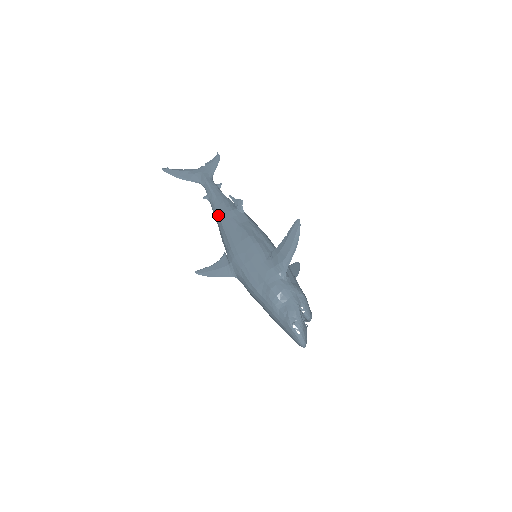
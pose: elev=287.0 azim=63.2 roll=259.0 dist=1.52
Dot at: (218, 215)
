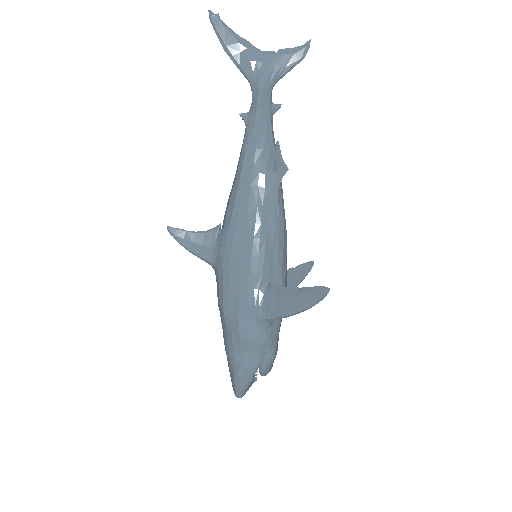
Dot at: (242, 166)
